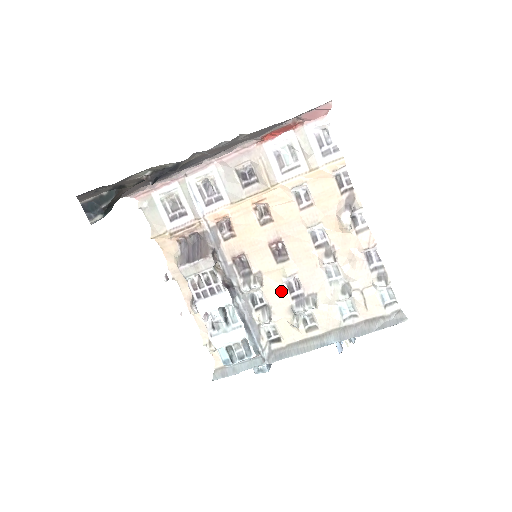
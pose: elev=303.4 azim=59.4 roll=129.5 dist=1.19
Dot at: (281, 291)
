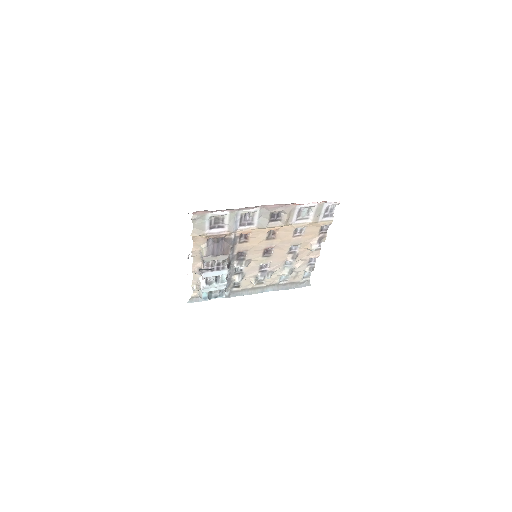
Dot at: (256, 268)
